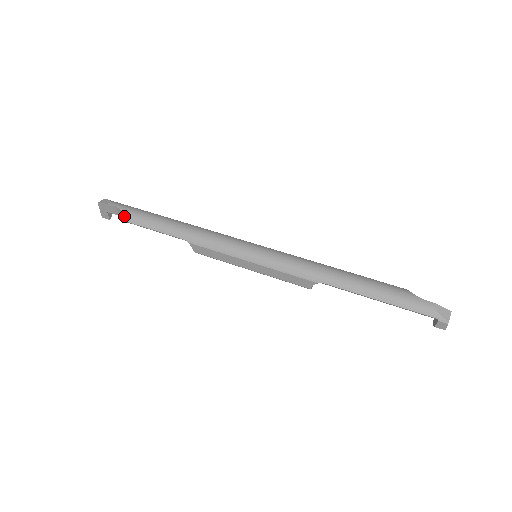
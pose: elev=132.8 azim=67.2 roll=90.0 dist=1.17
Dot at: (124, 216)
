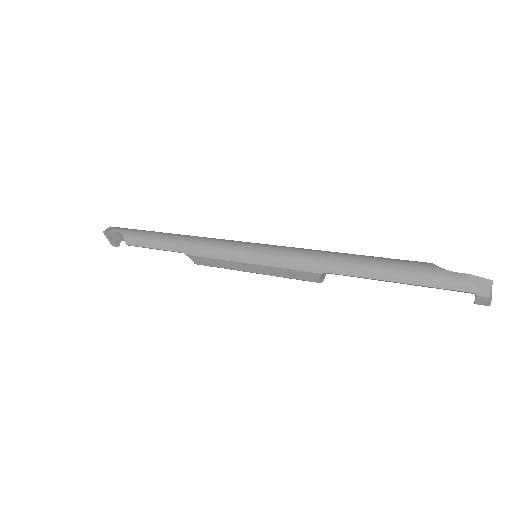
Dot at: (125, 240)
